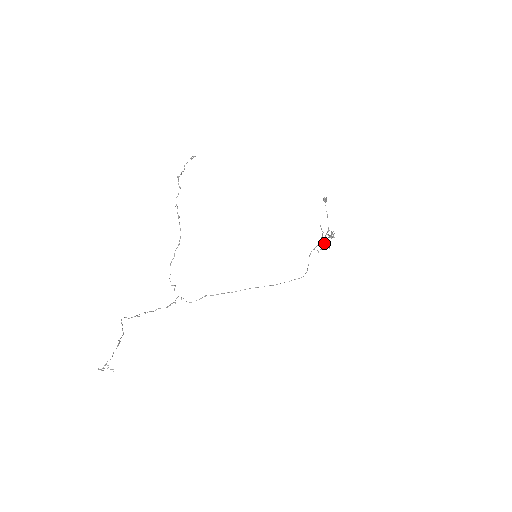
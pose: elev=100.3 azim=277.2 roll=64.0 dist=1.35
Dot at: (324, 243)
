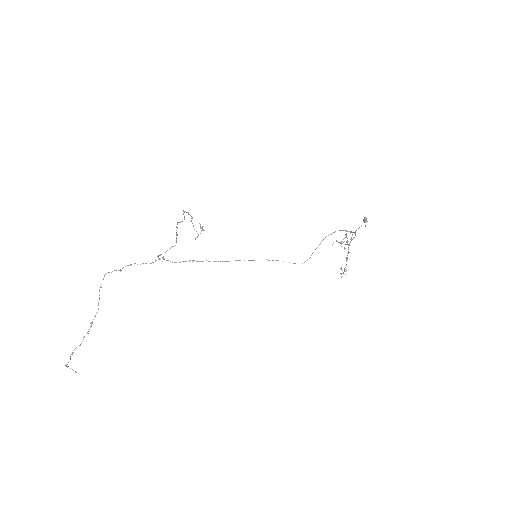
Dot at: occluded
